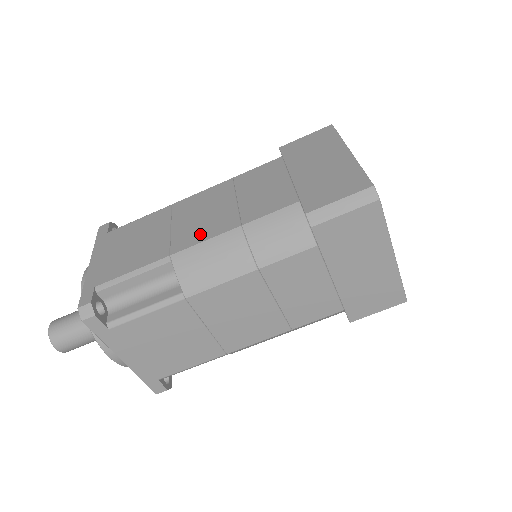
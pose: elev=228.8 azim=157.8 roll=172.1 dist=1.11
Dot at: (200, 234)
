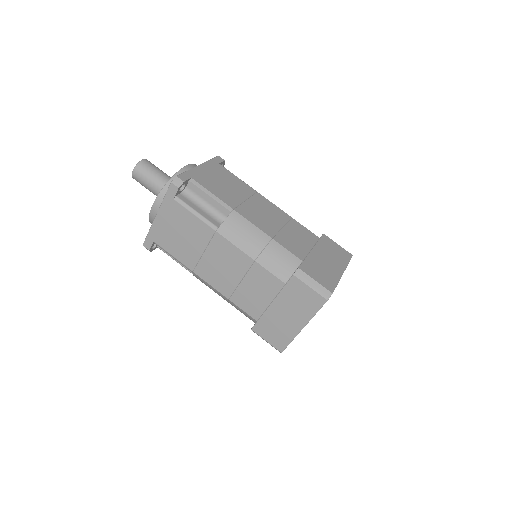
Dot at: (254, 219)
